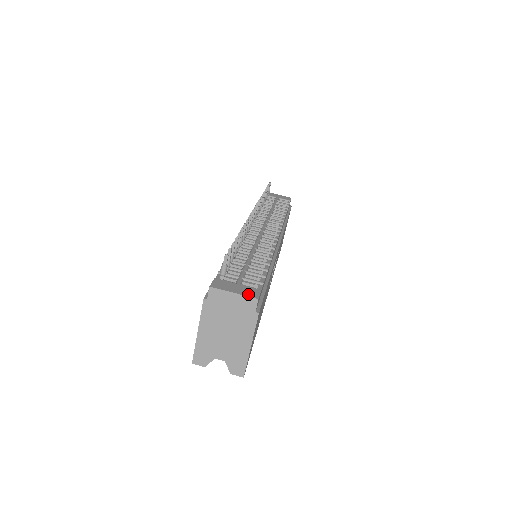
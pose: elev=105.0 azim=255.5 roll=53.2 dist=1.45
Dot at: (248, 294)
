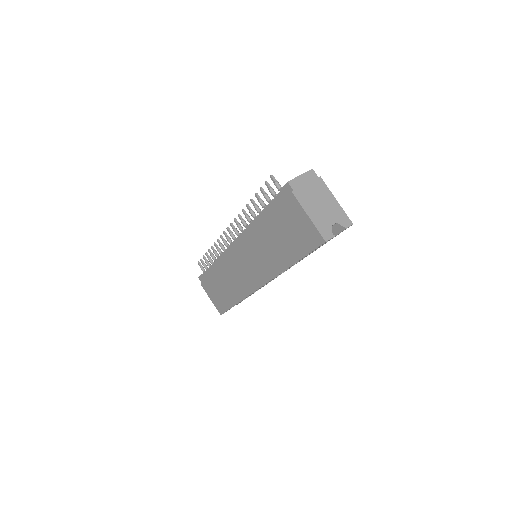
Dot at: (305, 173)
